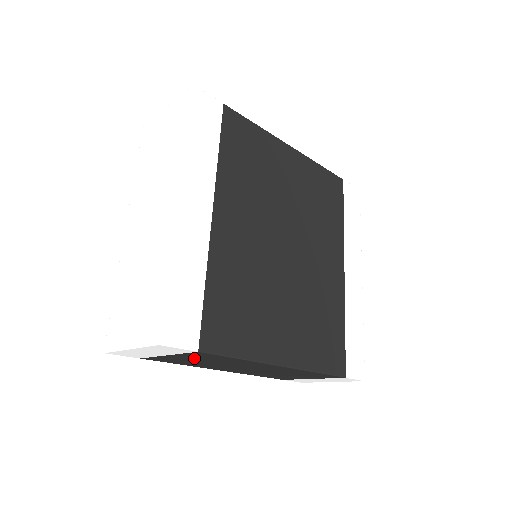
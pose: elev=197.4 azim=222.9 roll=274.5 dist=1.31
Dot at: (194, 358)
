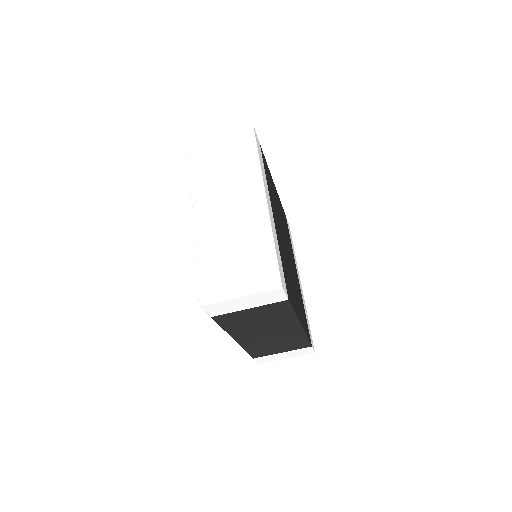
Dot at: (261, 313)
